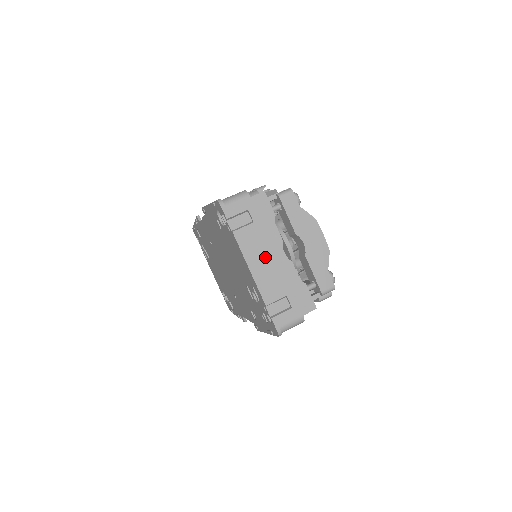
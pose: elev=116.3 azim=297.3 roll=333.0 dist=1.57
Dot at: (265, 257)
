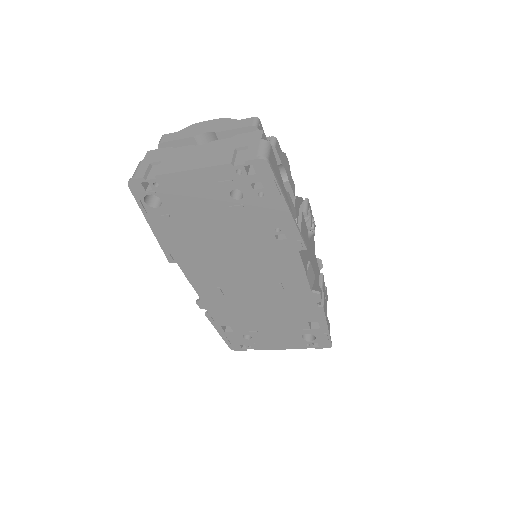
Dot at: (193, 158)
